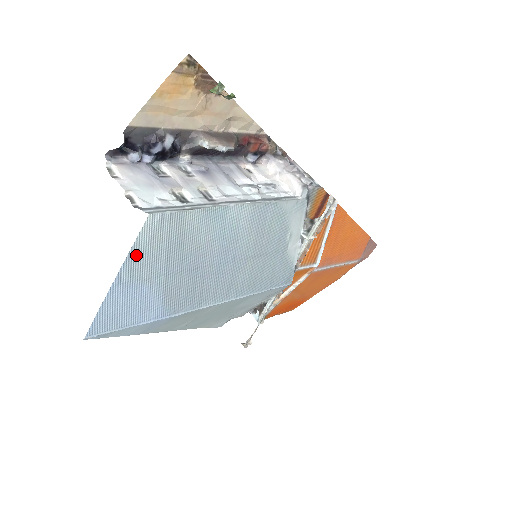
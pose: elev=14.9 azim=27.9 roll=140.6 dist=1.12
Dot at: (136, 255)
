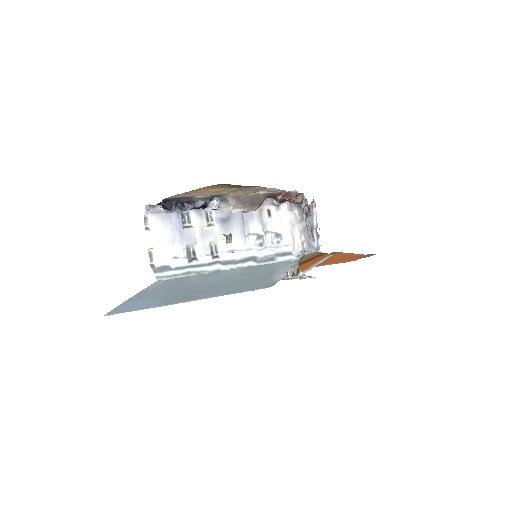
Dot at: (144, 292)
